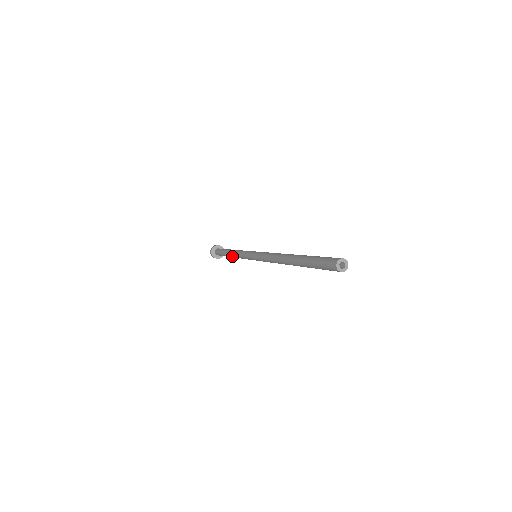
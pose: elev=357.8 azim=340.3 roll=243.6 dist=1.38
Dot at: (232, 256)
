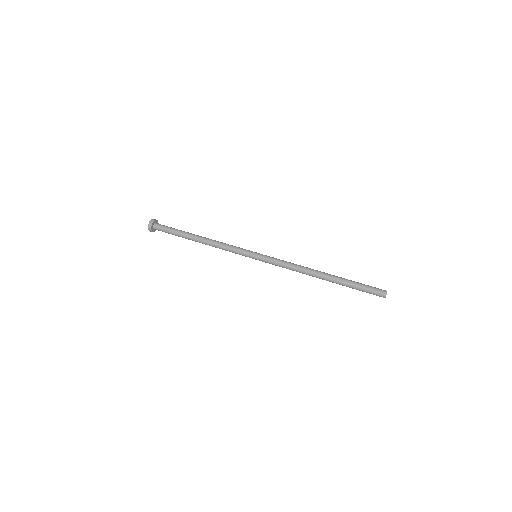
Dot at: (206, 244)
